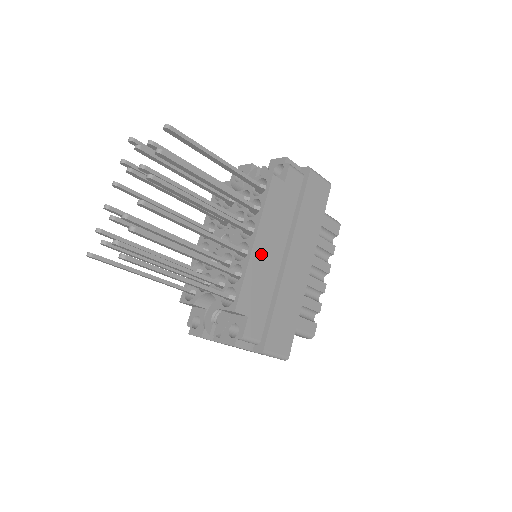
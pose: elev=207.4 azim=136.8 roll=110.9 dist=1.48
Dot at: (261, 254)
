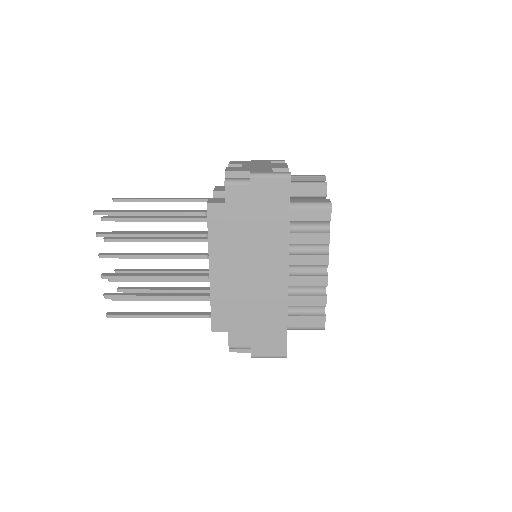
Dot at: (222, 279)
